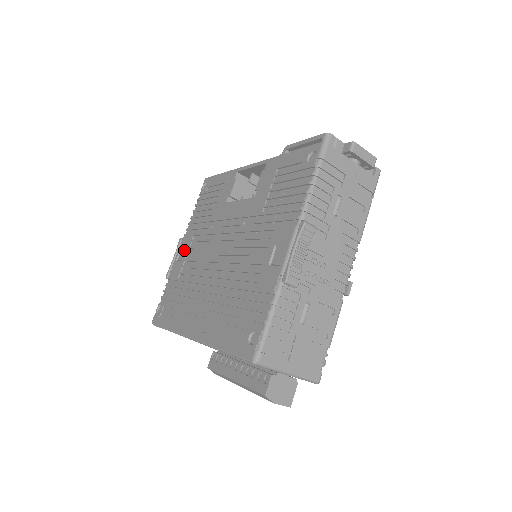
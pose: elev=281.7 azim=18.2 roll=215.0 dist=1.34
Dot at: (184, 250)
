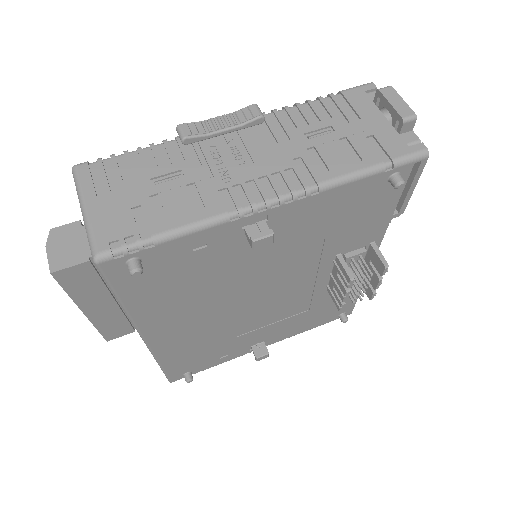
Dot at: occluded
